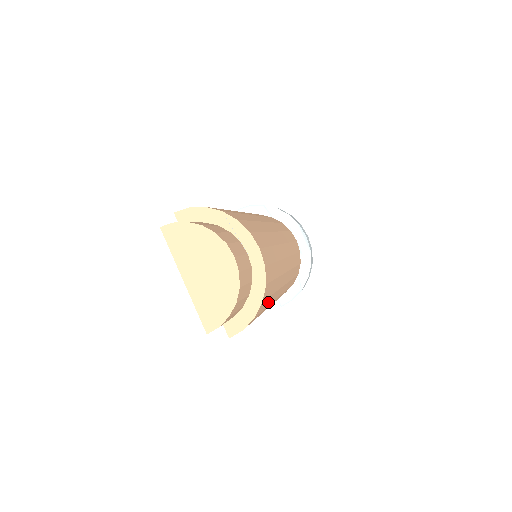
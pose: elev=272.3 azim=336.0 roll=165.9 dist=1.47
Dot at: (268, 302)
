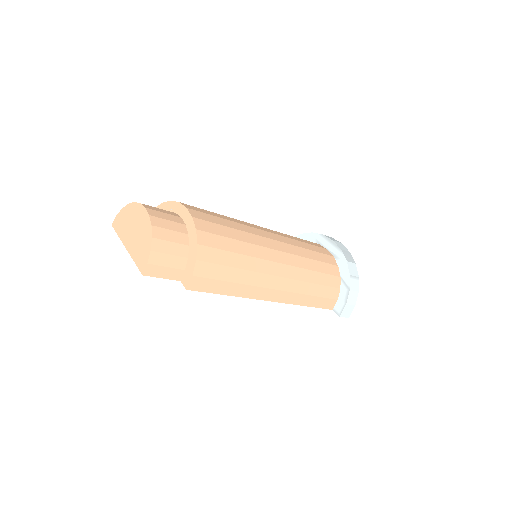
Dot at: (233, 261)
